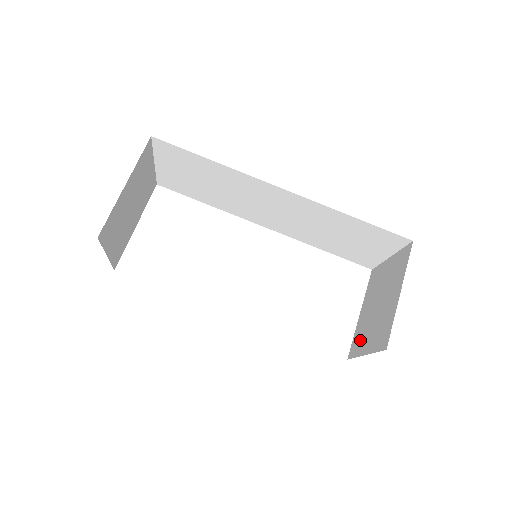
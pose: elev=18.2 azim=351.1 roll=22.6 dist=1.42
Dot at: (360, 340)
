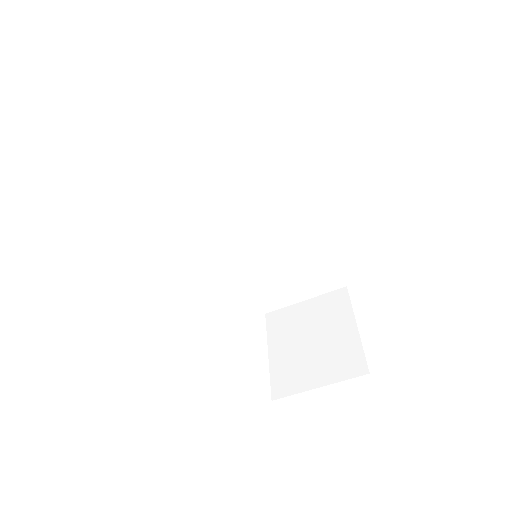
Dot at: (294, 376)
